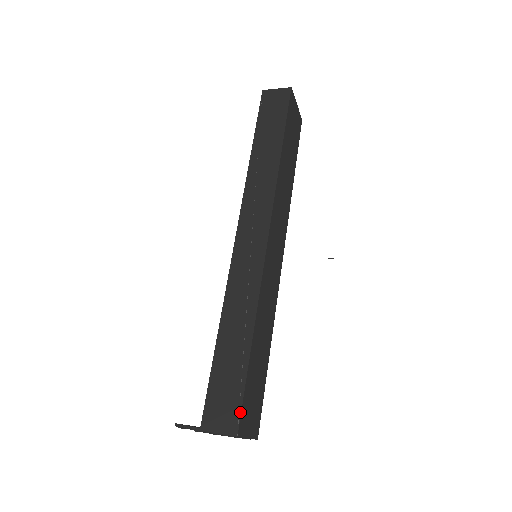
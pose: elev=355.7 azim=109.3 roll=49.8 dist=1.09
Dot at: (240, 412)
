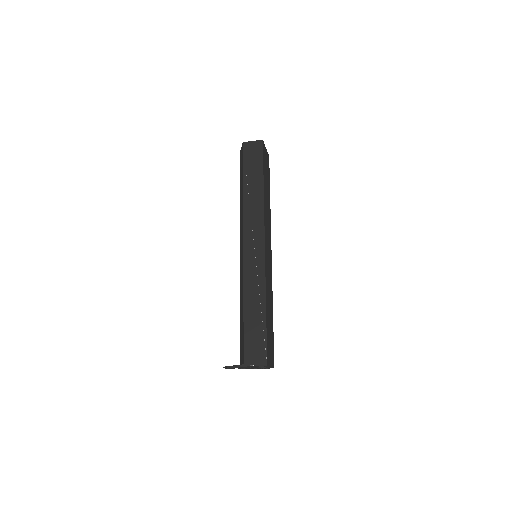
Dot at: (266, 351)
